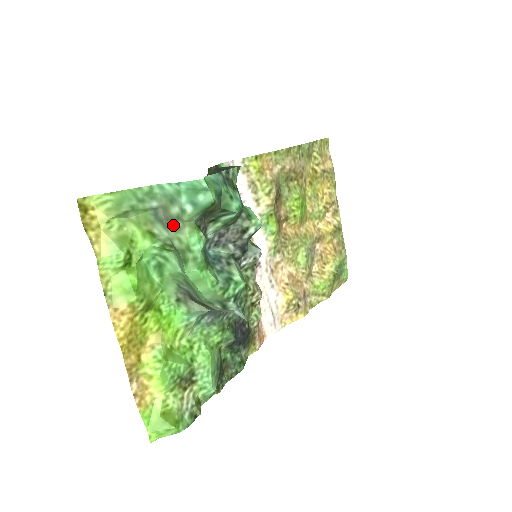
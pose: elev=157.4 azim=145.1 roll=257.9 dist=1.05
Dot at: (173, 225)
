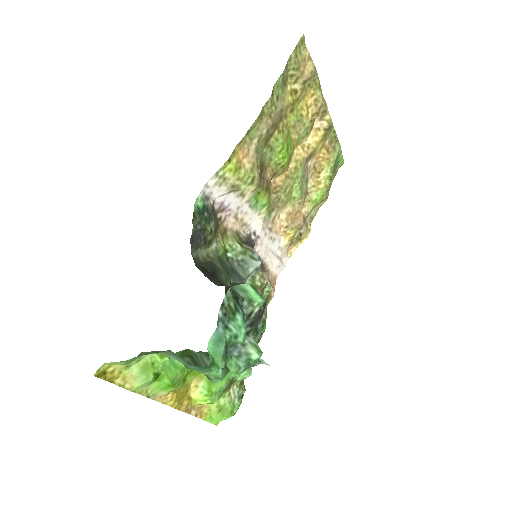
Dot at: occluded
